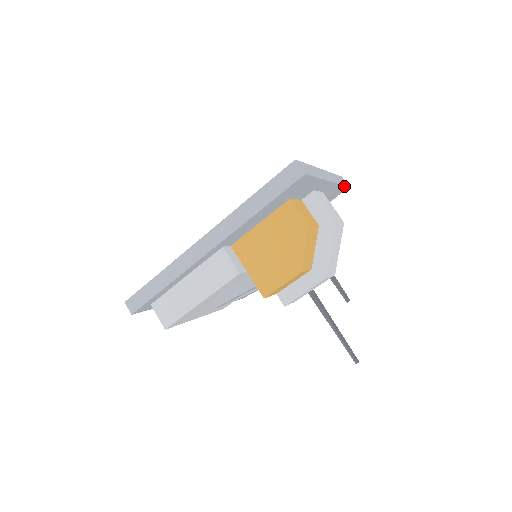
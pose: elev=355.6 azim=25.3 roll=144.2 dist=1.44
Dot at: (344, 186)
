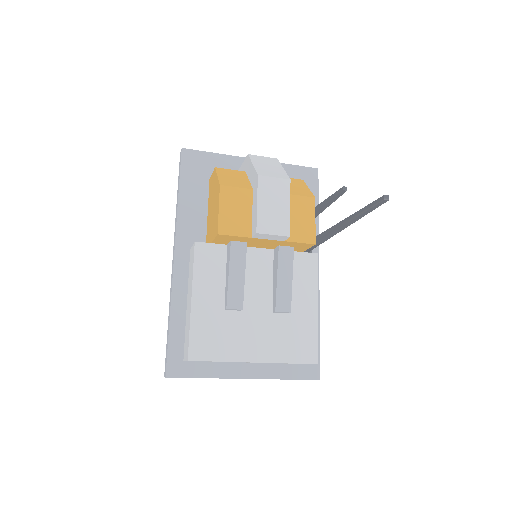
Dot at: (302, 167)
